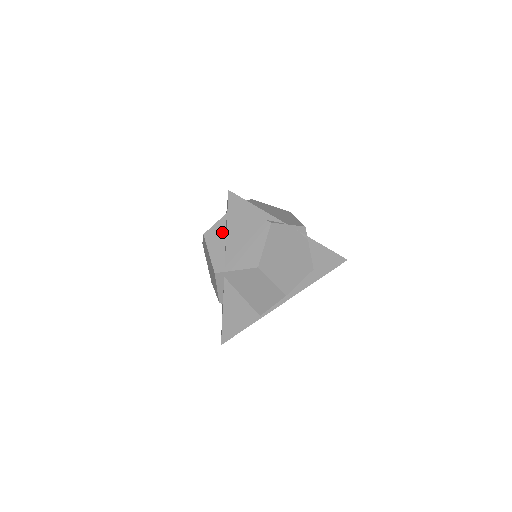
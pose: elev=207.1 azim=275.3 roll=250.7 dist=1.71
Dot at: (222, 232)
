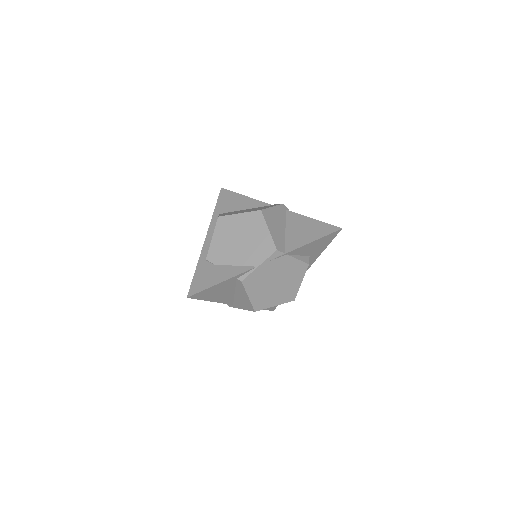
Dot at: occluded
